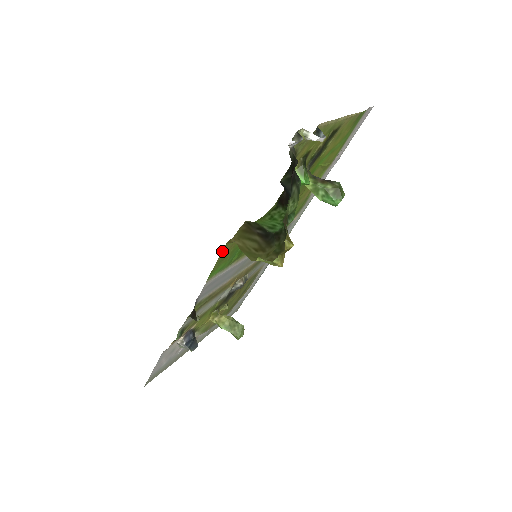
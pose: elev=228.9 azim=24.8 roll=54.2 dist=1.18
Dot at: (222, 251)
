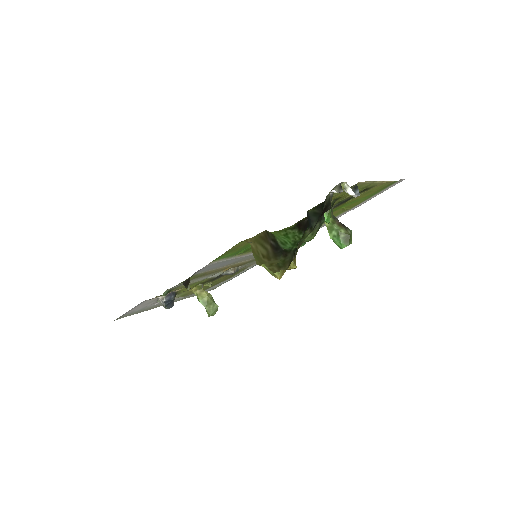
Dot at: (236, 245)
